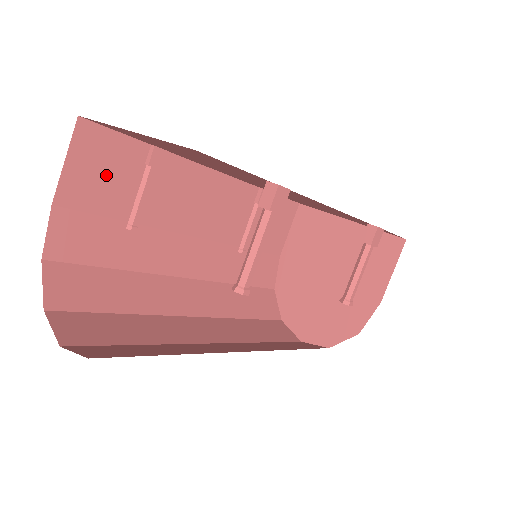
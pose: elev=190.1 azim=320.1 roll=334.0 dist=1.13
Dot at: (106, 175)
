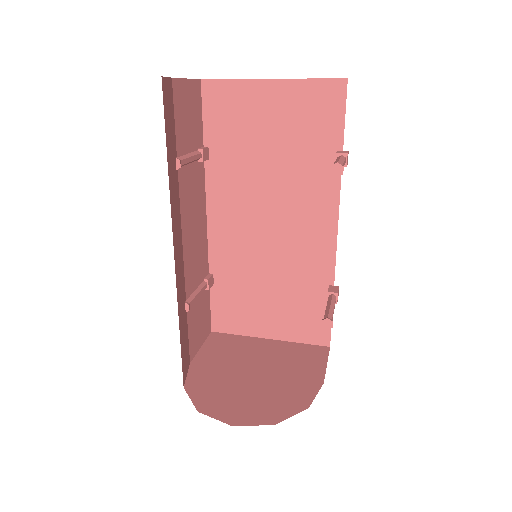
Dot at: (189, 118)
